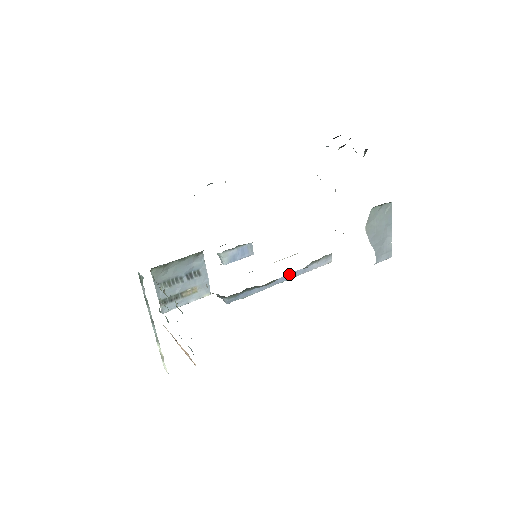
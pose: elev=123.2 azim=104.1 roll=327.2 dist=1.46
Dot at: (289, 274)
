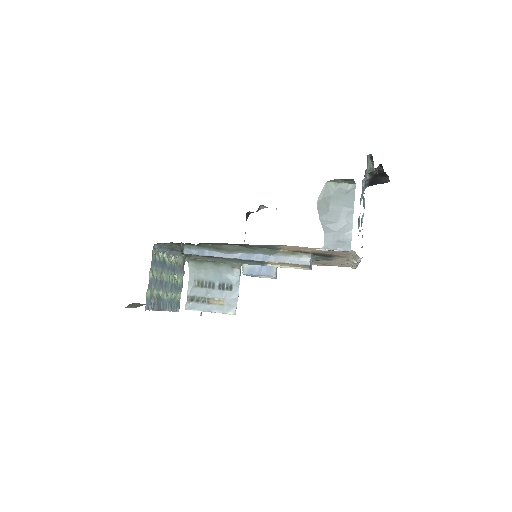
Dot at: (254, 254)
